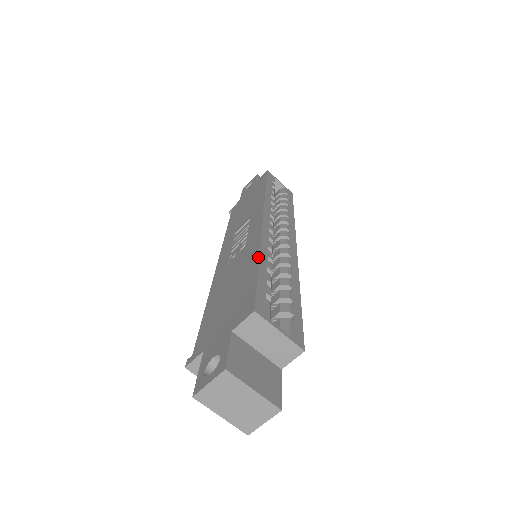
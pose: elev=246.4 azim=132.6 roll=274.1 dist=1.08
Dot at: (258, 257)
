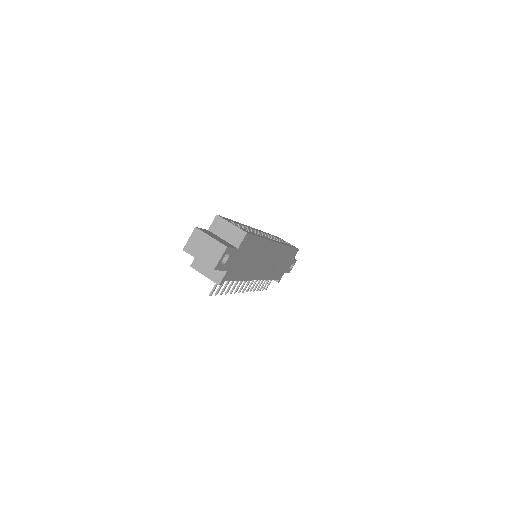
Dot at: occluded
